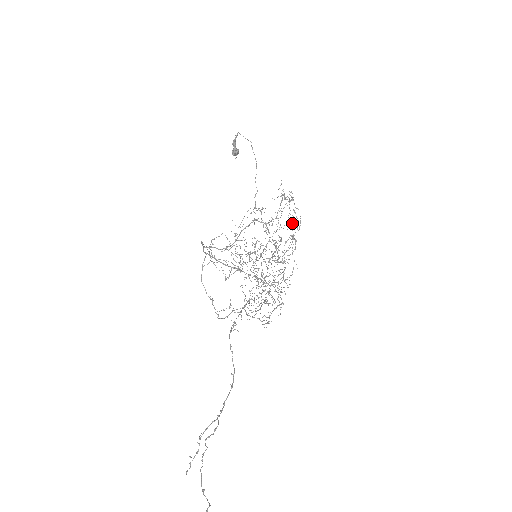
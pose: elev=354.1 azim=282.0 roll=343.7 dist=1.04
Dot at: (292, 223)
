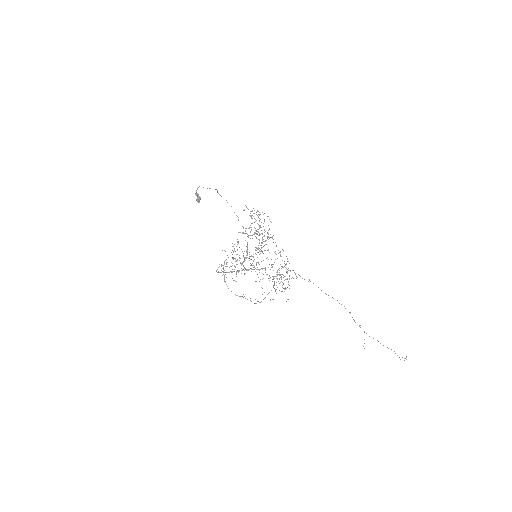
Dot at: occluded
